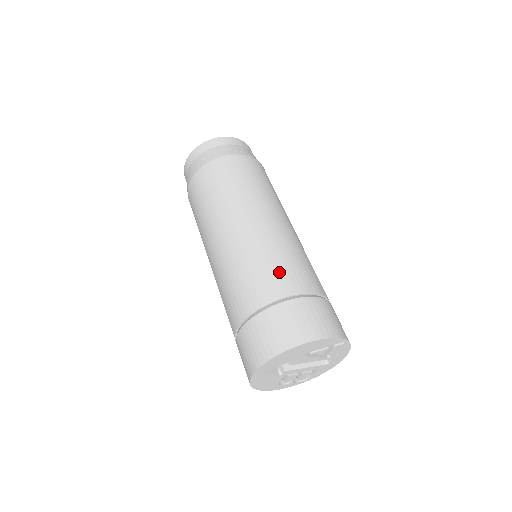
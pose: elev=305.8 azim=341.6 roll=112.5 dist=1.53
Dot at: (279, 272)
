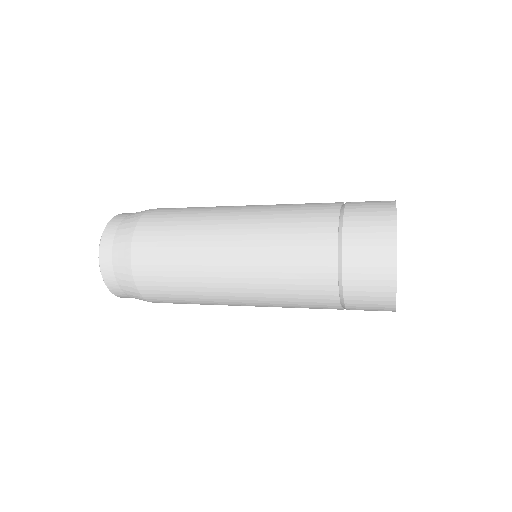
Dot at: occluded
